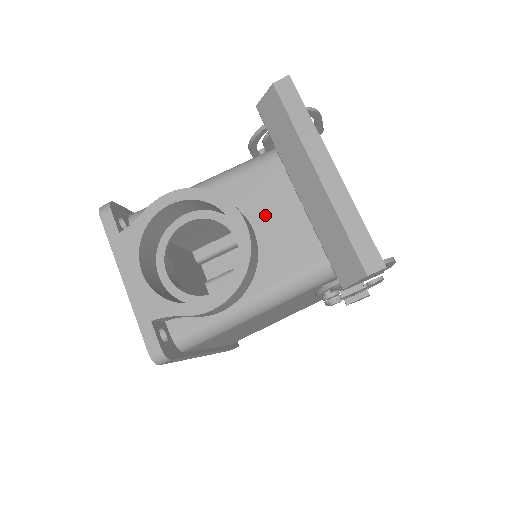
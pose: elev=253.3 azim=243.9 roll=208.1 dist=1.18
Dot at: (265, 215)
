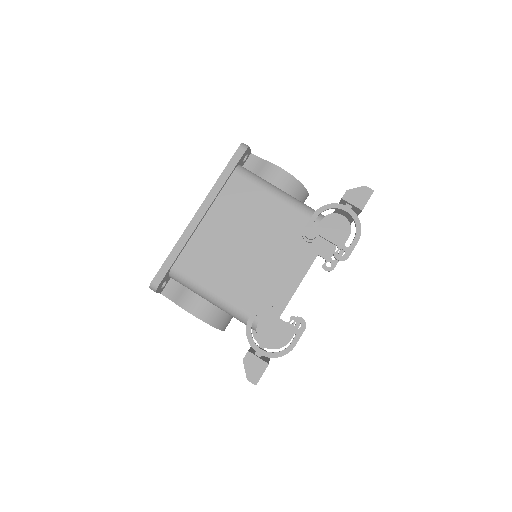
Dot at: occluded
